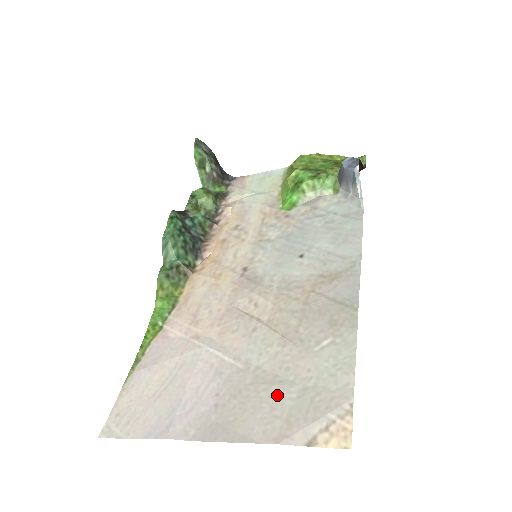
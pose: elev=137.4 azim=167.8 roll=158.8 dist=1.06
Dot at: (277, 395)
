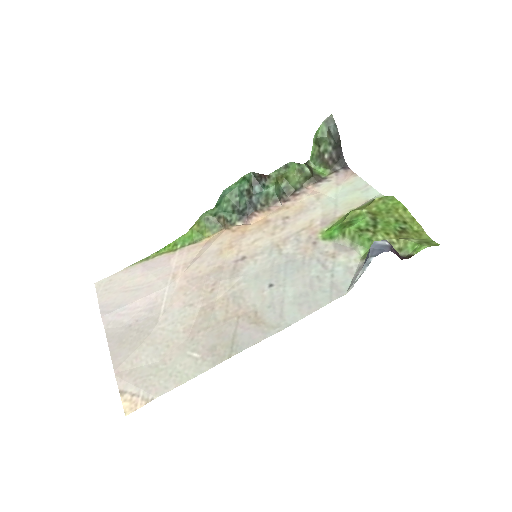
Dot at: (146, 353)
